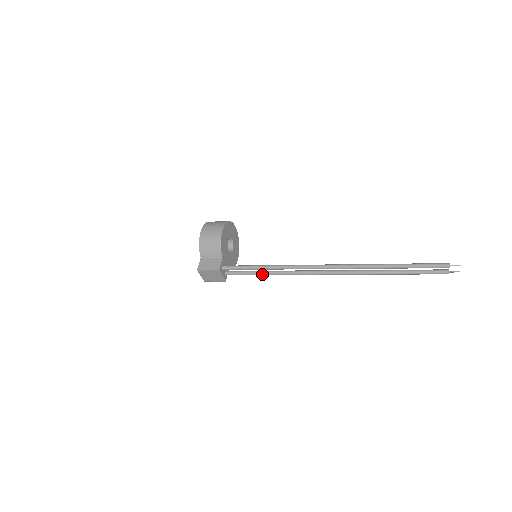
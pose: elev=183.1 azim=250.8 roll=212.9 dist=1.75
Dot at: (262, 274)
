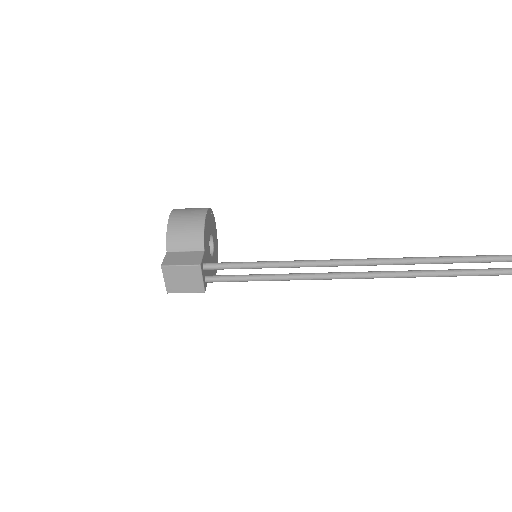
Dot at: (269, 278)
